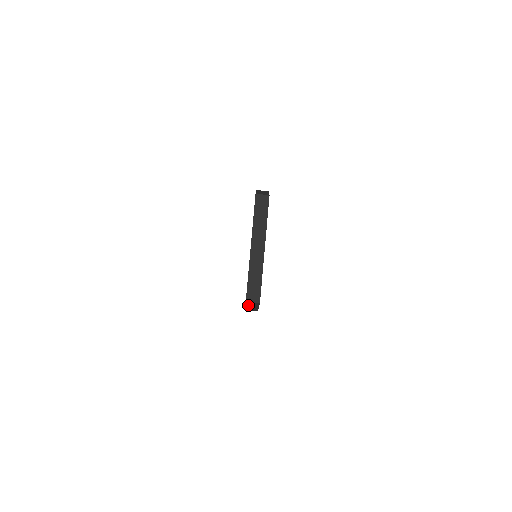
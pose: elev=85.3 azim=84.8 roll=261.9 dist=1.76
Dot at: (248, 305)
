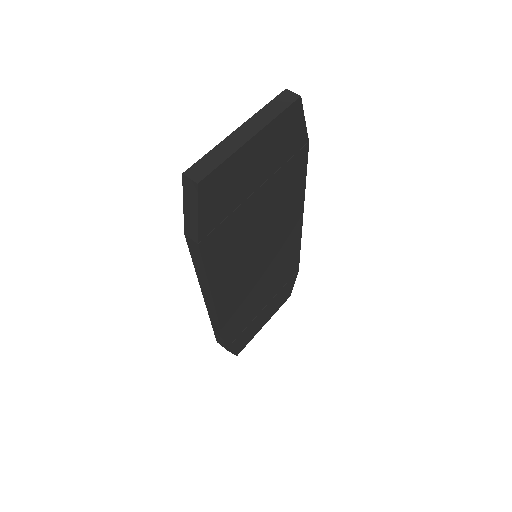
Dot at: (186, 198)
